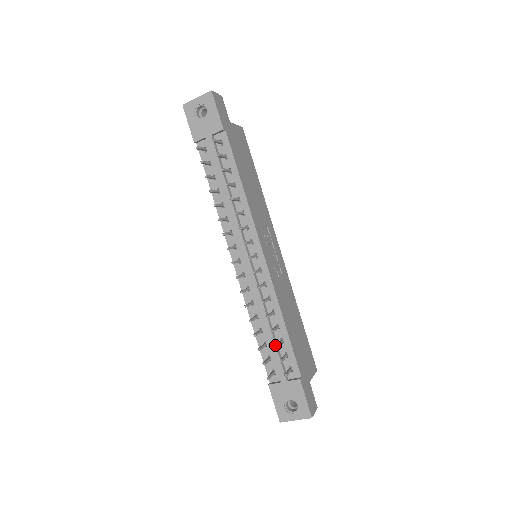
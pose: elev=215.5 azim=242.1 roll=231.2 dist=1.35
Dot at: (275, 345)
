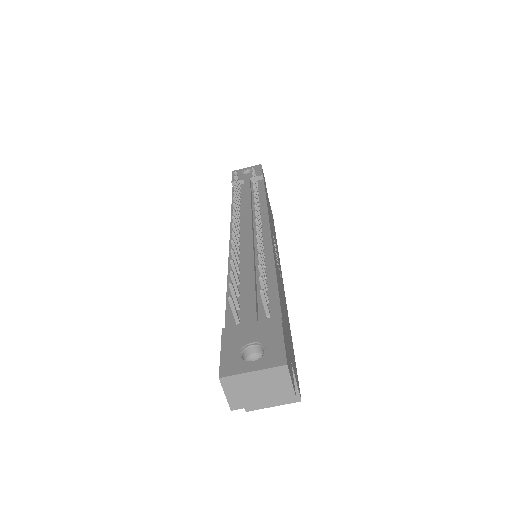
Dot at: (258, 264)
